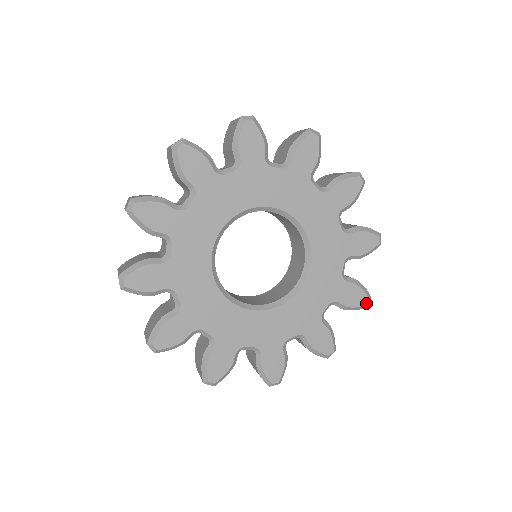
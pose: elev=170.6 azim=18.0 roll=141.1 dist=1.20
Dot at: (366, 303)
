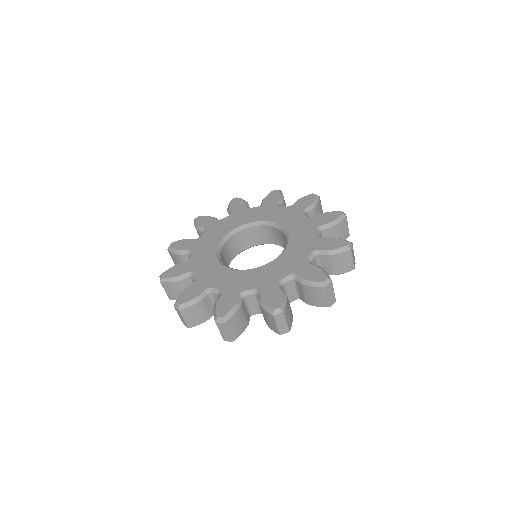
Dot at: (341, 214)
